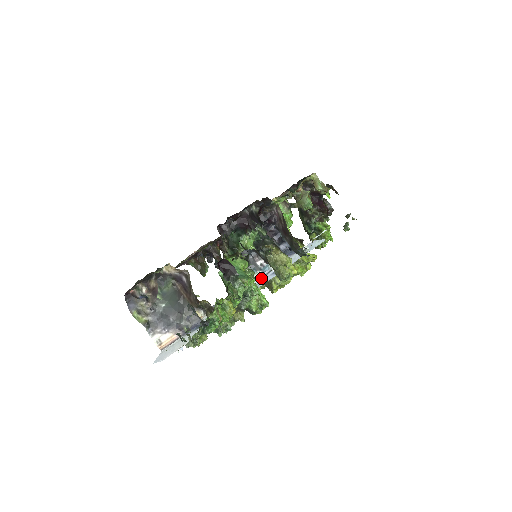
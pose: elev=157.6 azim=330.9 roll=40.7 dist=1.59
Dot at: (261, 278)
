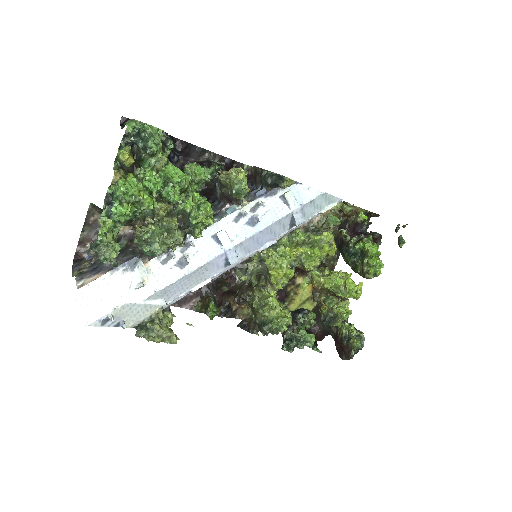
Dot at: (229, 226)
